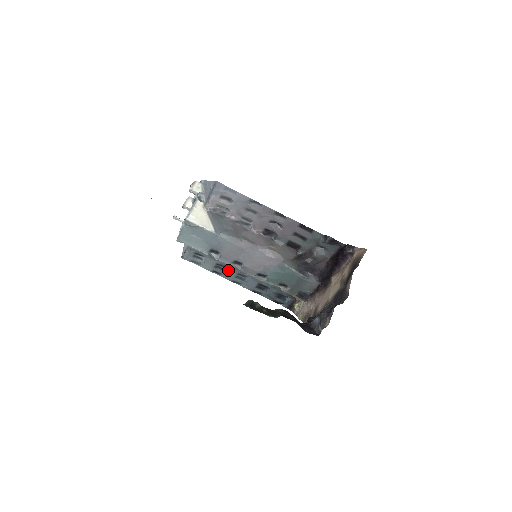
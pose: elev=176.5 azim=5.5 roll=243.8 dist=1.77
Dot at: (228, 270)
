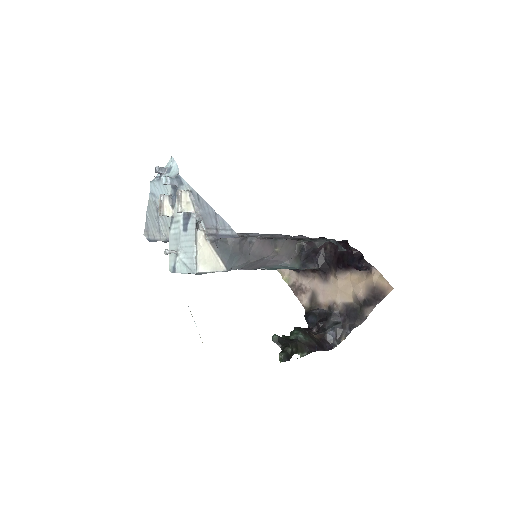
Dot at: occluded
